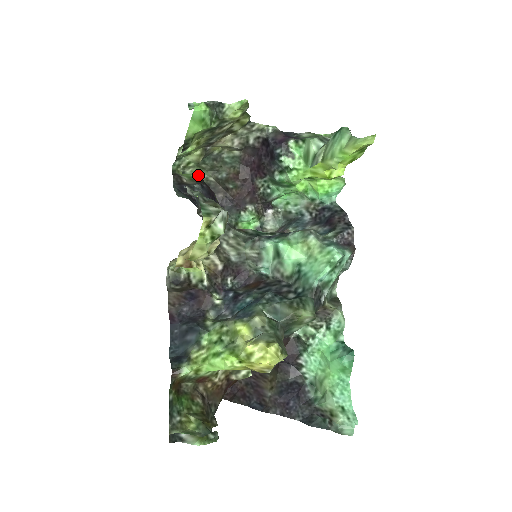
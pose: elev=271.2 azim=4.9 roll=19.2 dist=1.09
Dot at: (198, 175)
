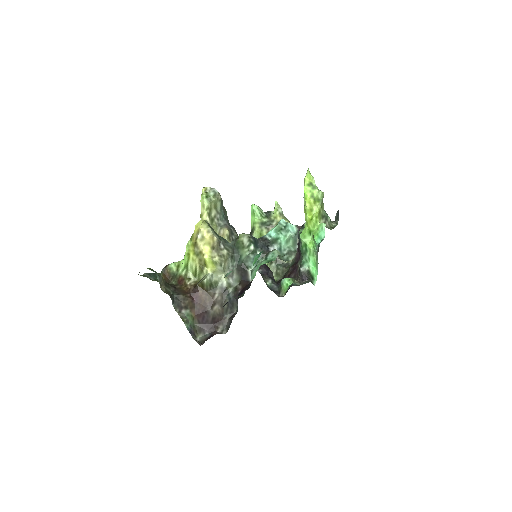
Dot at: occluded
